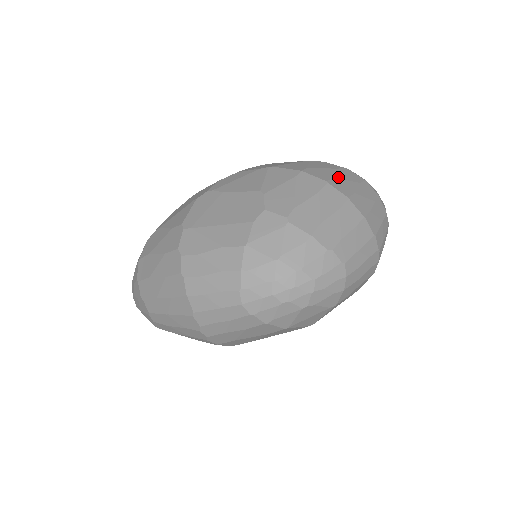
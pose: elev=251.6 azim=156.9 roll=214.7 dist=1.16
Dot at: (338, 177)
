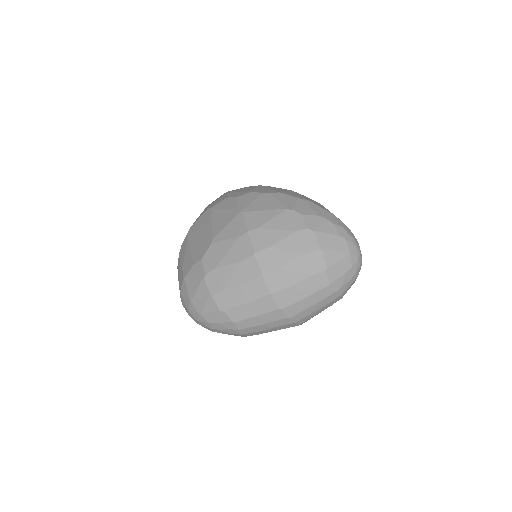
Dot at: (278, 246)
